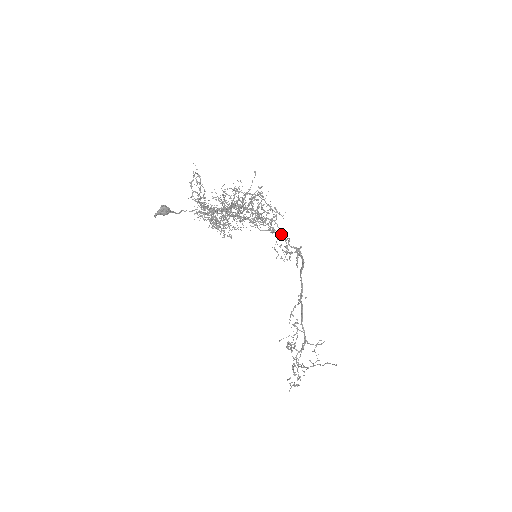
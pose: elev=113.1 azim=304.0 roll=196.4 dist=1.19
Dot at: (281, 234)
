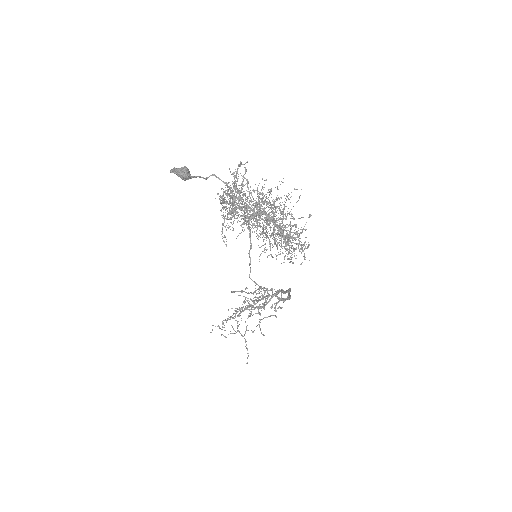
Dot at: occluded
